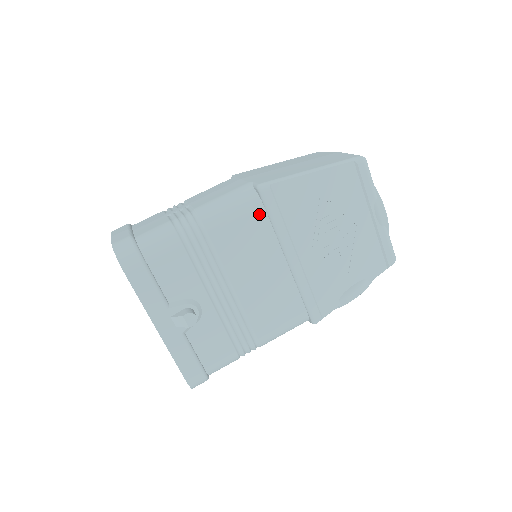
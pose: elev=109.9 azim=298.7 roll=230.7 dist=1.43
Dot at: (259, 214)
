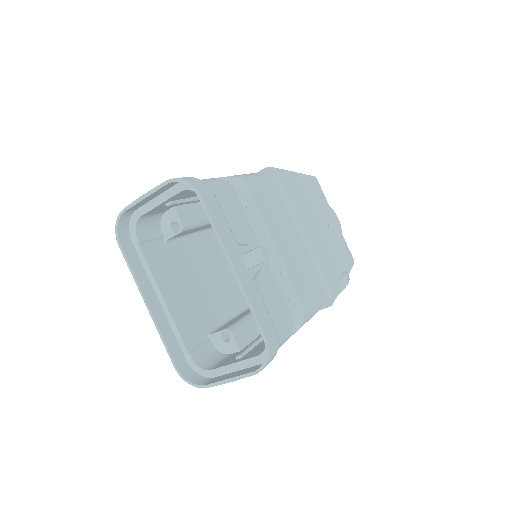
Dot at: (275, 189)
